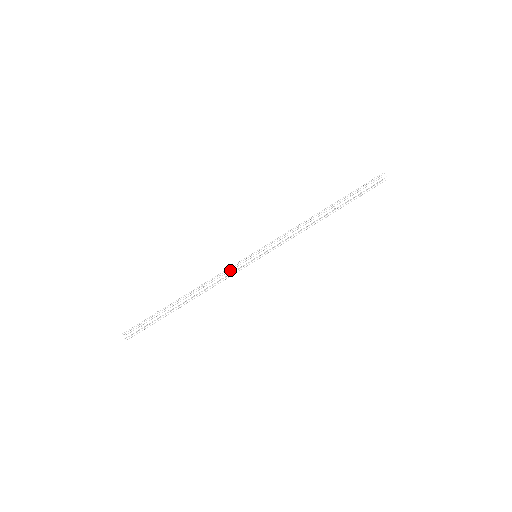
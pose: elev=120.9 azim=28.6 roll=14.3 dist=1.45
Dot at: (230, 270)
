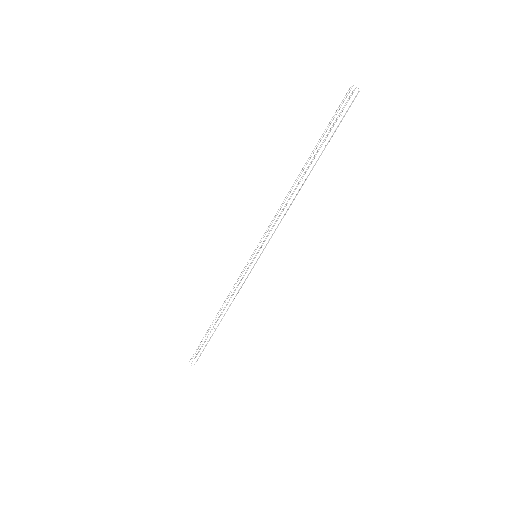
Dot at: occluded
